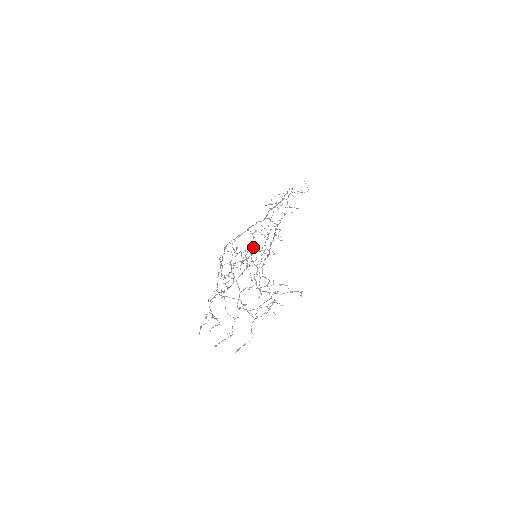
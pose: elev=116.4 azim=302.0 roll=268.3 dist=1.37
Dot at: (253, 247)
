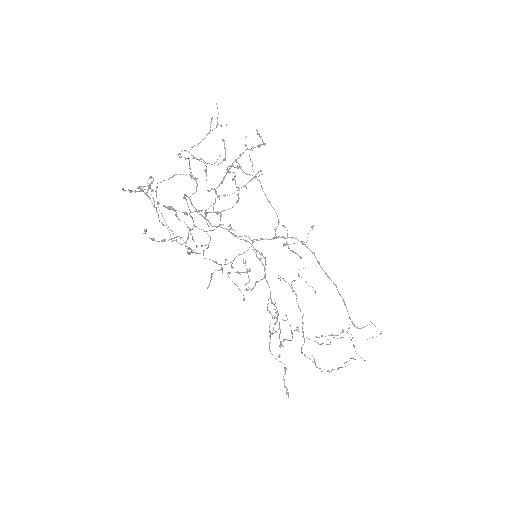
Dot at: (270, 296)
